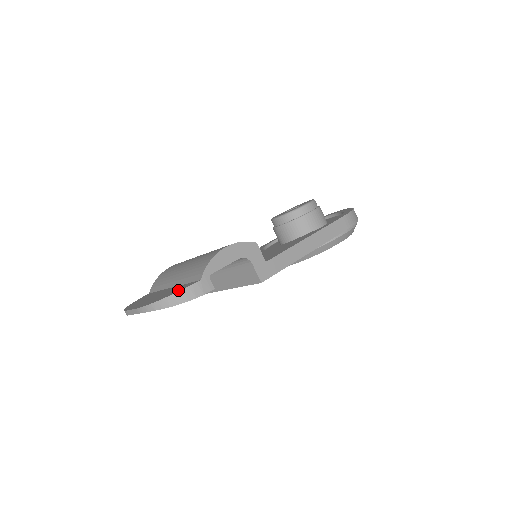
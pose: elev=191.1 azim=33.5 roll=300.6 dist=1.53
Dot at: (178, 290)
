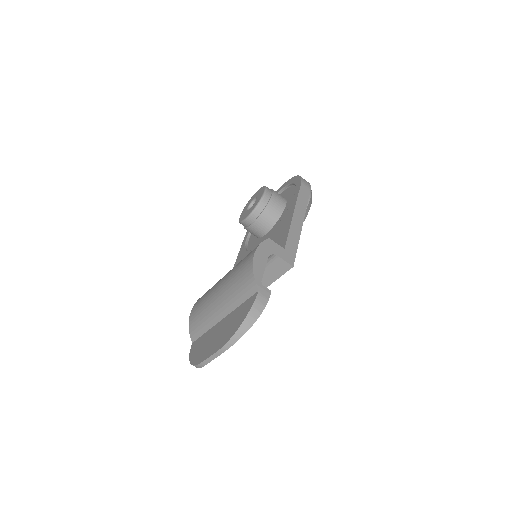
Dot at: (246, 311)
